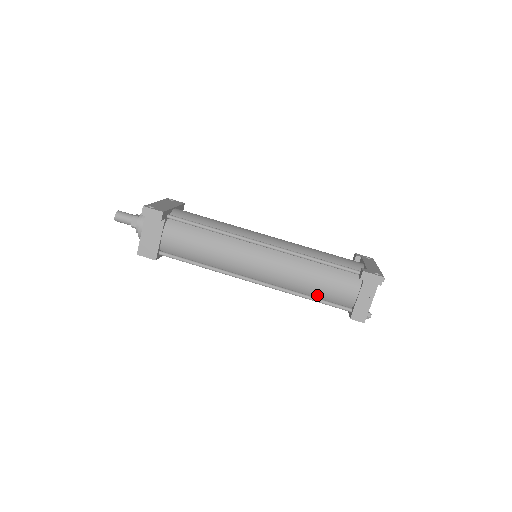
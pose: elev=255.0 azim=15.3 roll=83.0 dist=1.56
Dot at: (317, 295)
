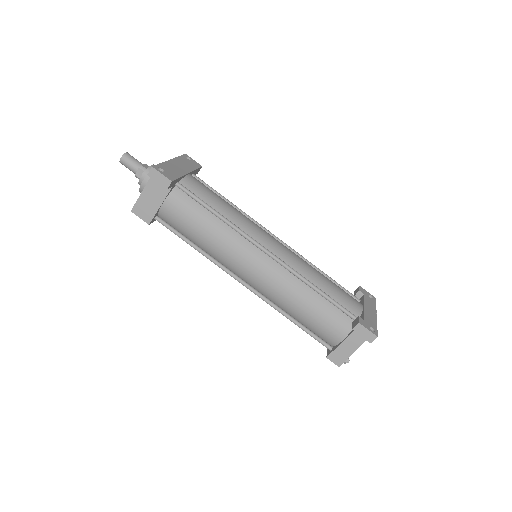
Dot at: (303, 322)
